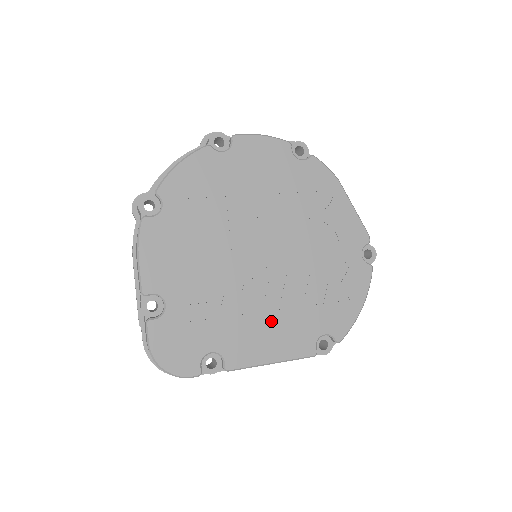
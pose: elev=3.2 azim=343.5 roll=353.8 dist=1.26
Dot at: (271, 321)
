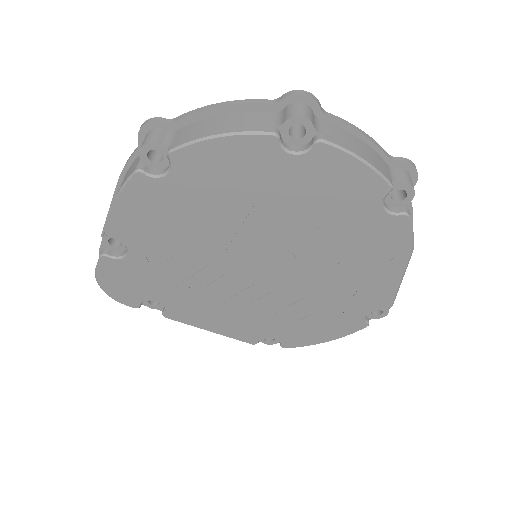
Dot at: (229, 310)
